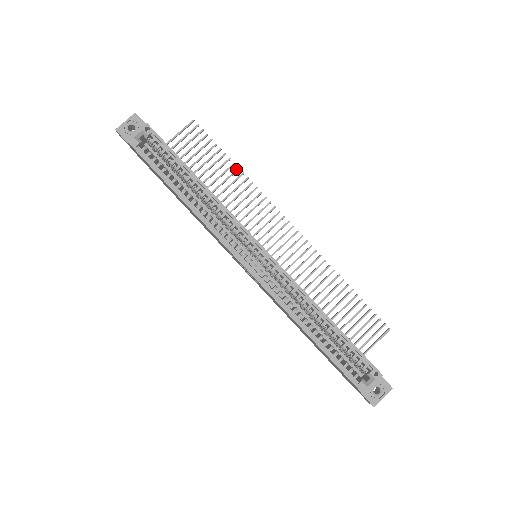
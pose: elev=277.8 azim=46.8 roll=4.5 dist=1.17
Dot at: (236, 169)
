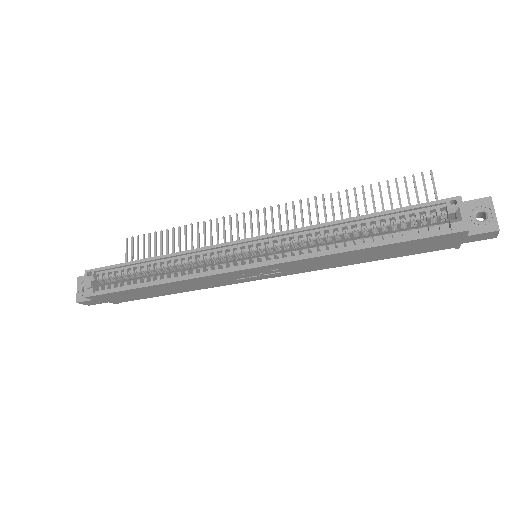
Dot at: (184, 228)
